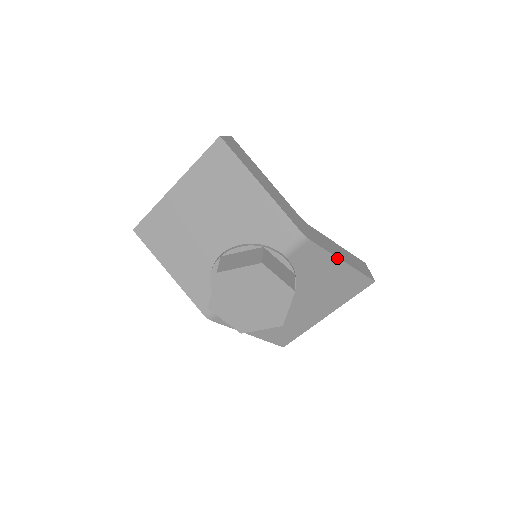
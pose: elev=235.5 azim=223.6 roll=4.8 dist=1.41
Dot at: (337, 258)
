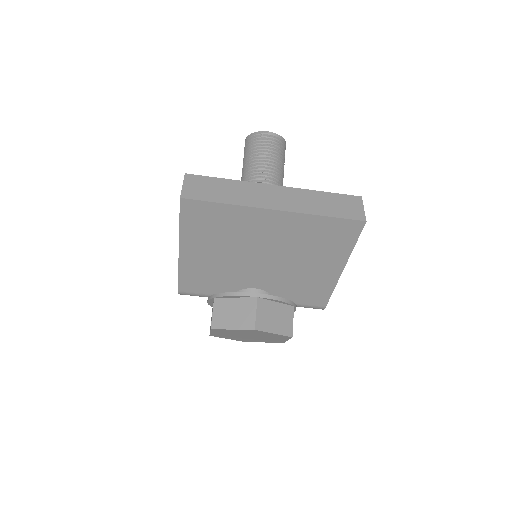
Dot at: occluded
